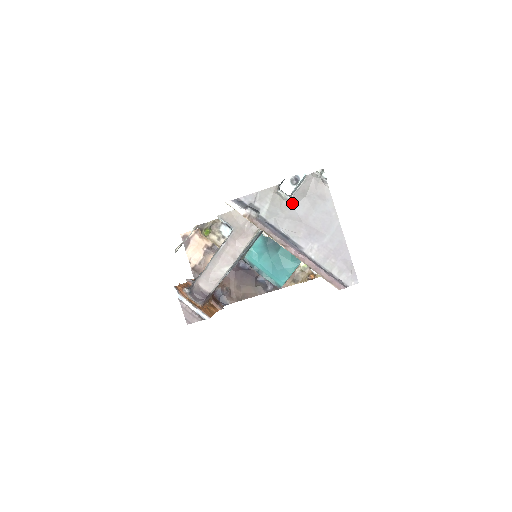
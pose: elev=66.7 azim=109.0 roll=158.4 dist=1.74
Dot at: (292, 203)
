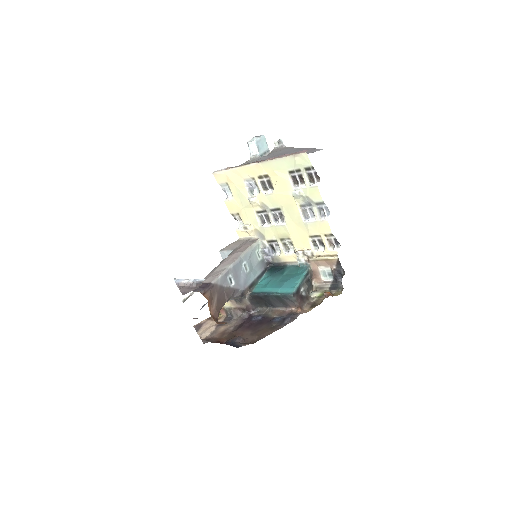
Dot at: (262, 157)
